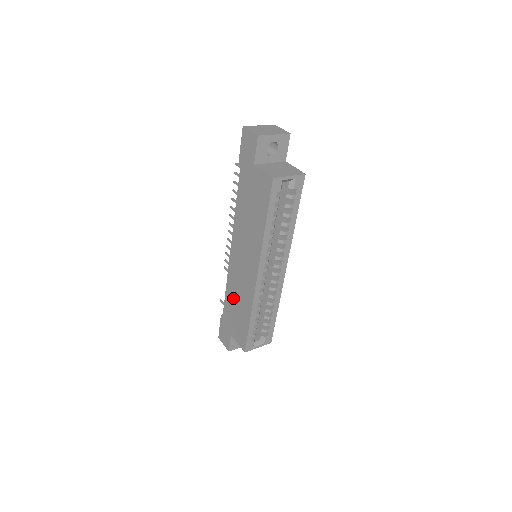
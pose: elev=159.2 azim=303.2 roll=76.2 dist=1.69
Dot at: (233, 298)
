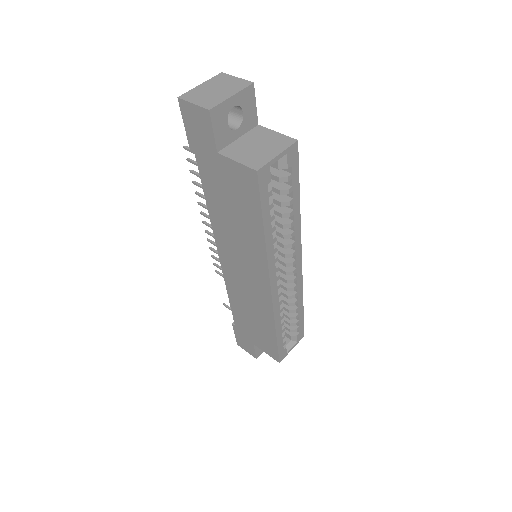
Dot at: (243, 309)
